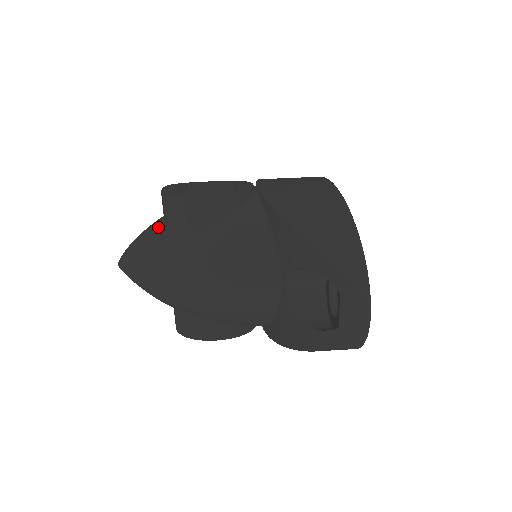
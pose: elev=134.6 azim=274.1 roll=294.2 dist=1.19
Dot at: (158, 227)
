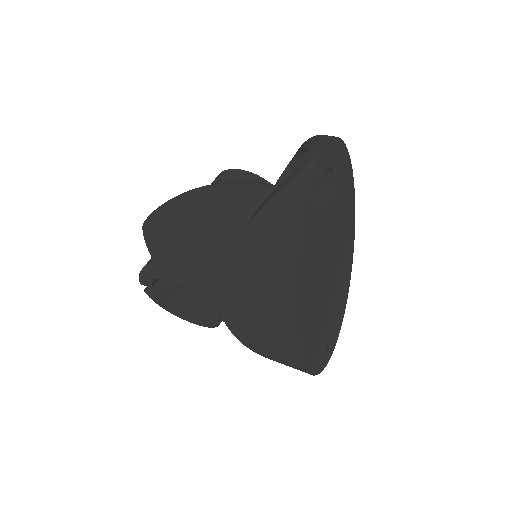
Dot at: occluded
